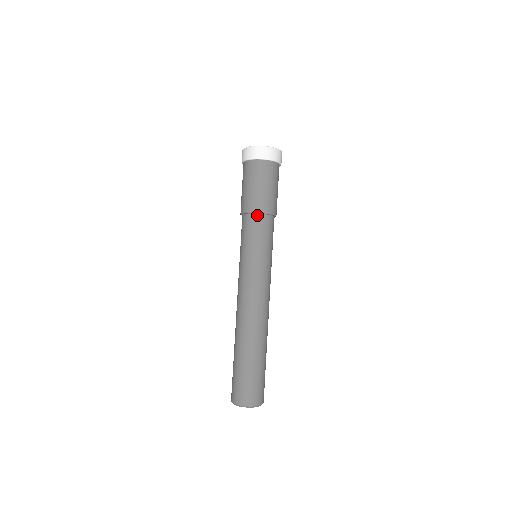
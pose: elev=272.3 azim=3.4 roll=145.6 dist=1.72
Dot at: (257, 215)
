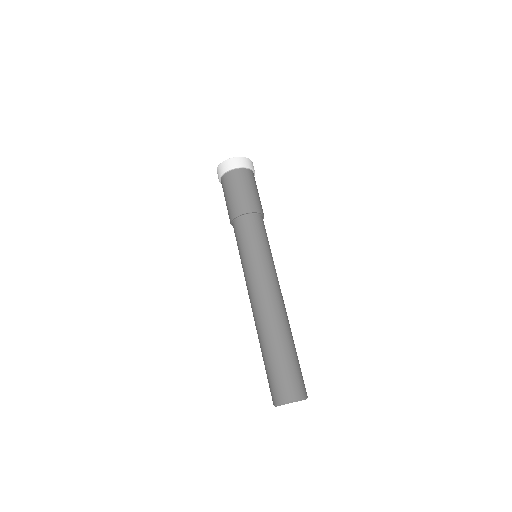
Dot at: (236, 220)
